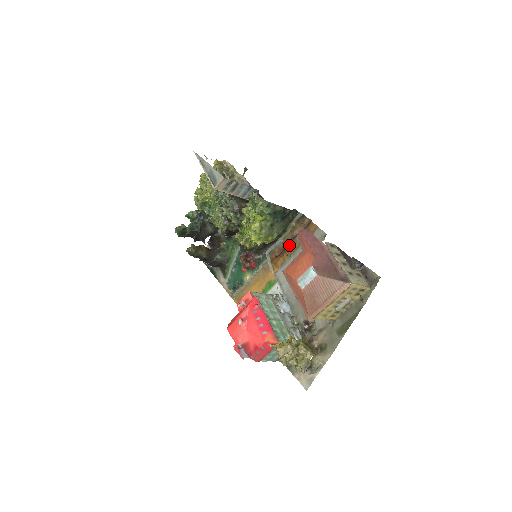
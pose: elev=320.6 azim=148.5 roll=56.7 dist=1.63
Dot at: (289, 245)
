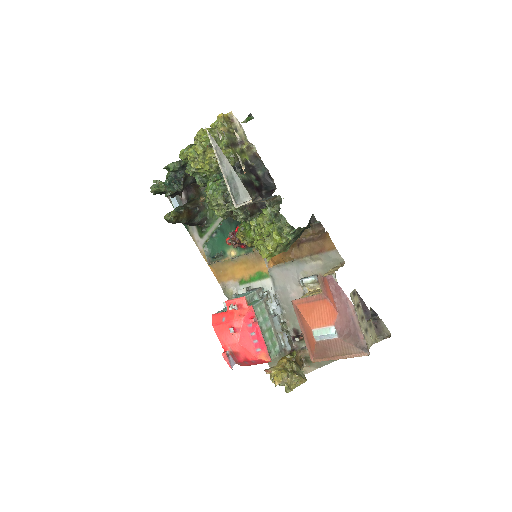
Dot at: (294, 248)
